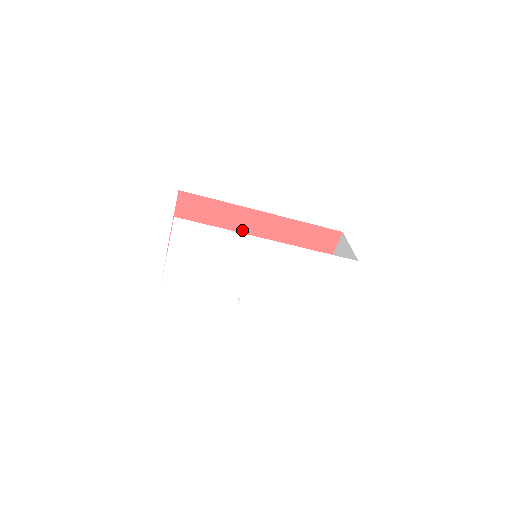
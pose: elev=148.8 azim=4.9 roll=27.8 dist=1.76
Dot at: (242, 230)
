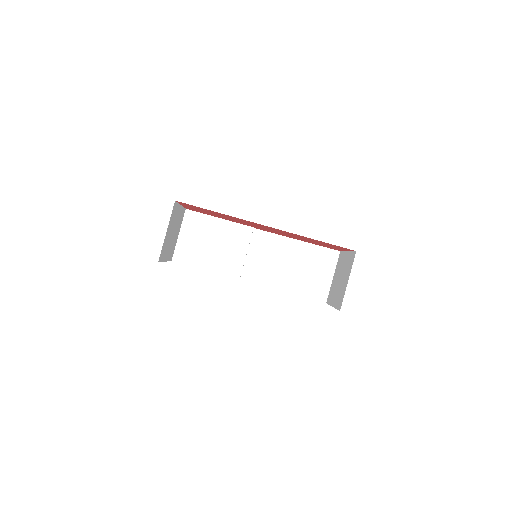
Dot at: (249, 223)
